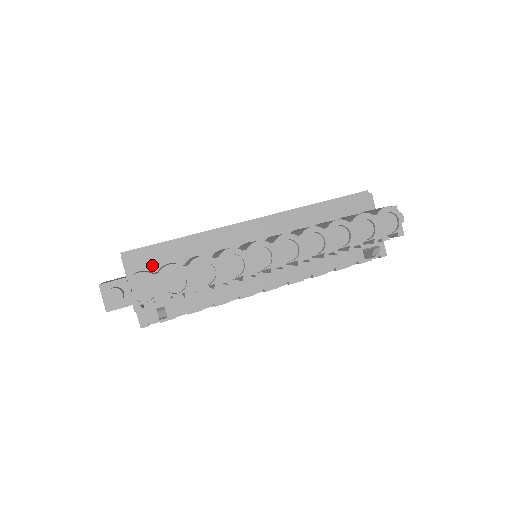
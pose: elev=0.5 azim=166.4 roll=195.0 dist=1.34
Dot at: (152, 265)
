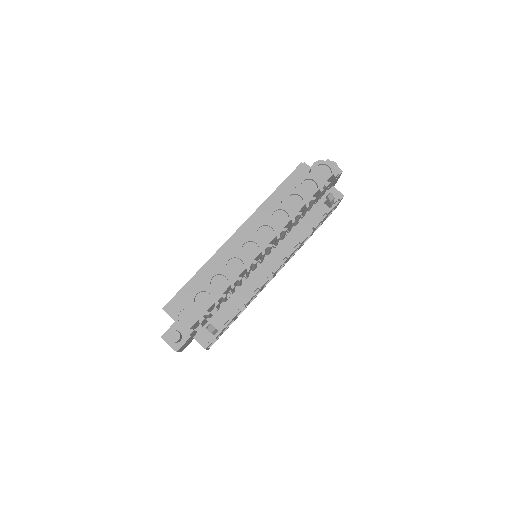
Dot at: occluded
